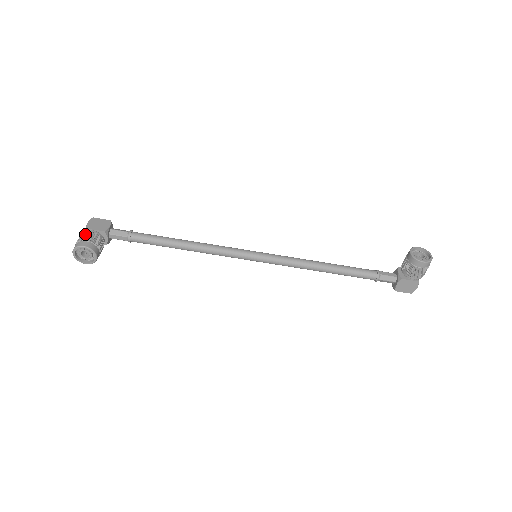
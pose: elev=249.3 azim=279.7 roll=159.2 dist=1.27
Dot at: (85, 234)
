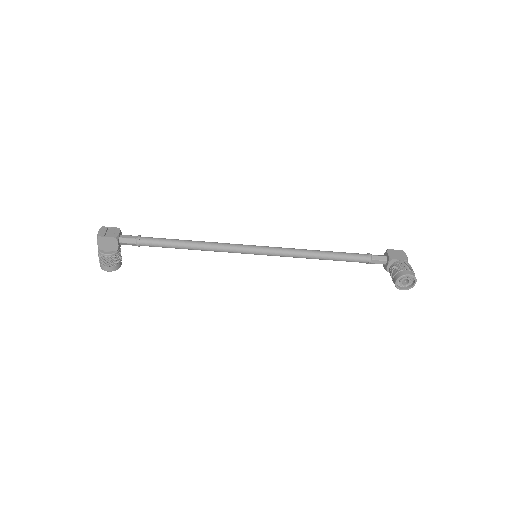
Dot at: (103, 260)
